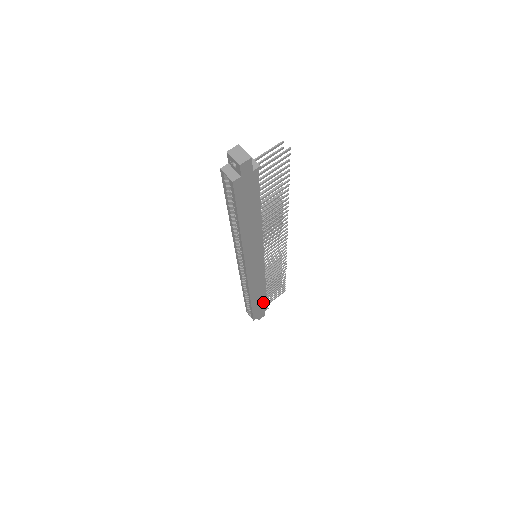
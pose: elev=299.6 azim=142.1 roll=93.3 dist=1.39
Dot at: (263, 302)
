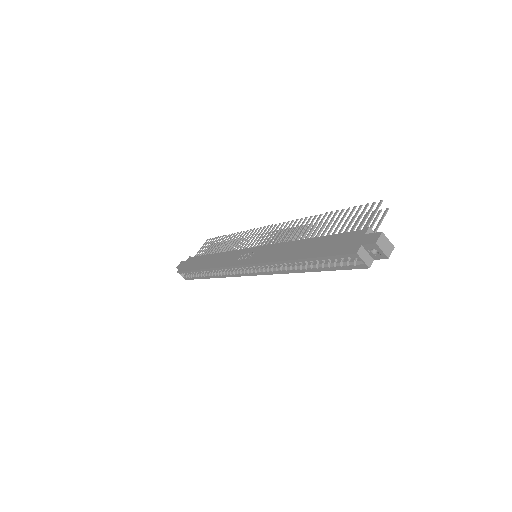
Dot at: occluded
